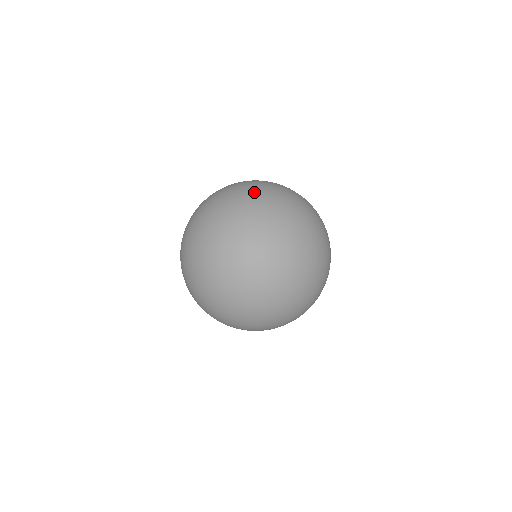
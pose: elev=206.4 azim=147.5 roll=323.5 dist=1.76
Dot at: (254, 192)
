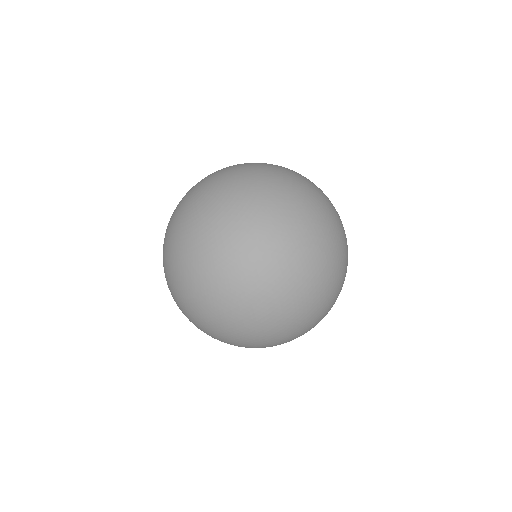
Dot at: (255, 181)
